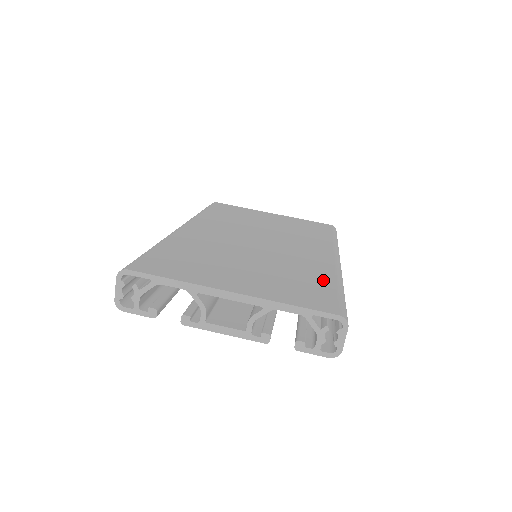
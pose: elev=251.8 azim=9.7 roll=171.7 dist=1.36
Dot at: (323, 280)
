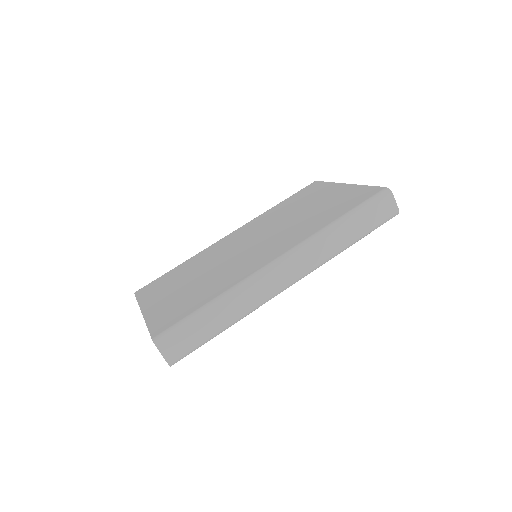
Dot at: (207, 297)
